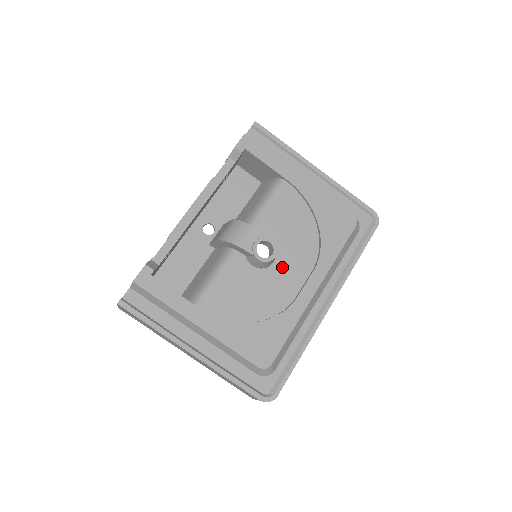
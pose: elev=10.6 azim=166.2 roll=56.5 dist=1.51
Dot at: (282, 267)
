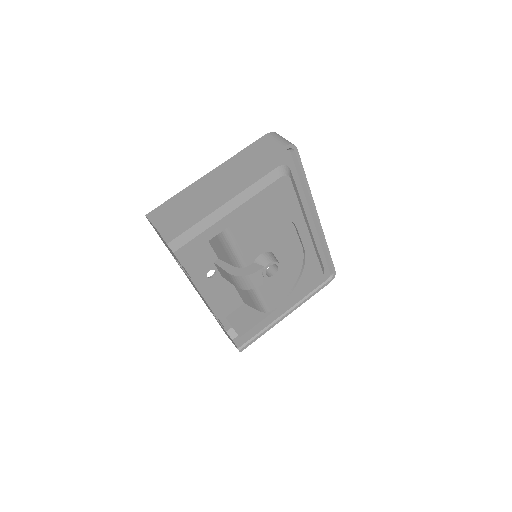
Dot at: (281, 250)
